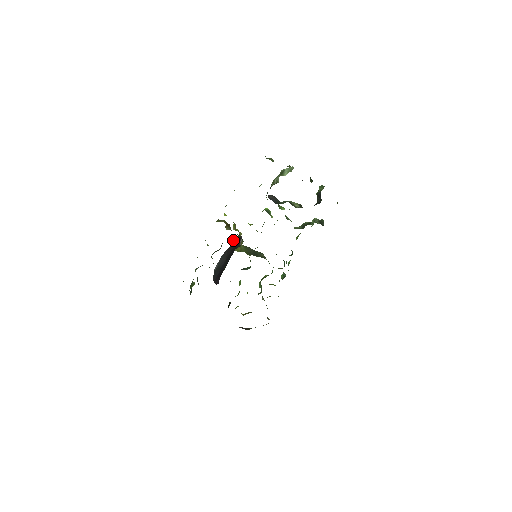
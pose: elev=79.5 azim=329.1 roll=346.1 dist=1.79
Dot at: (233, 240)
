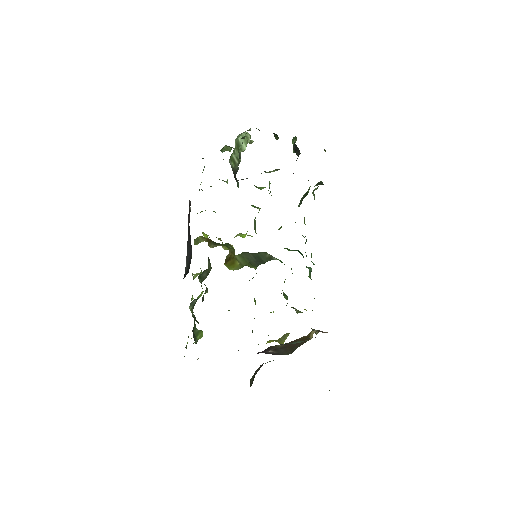
Dot at: (226, 258)
